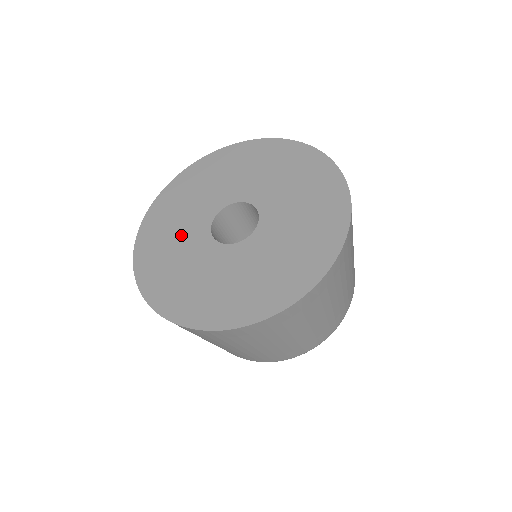
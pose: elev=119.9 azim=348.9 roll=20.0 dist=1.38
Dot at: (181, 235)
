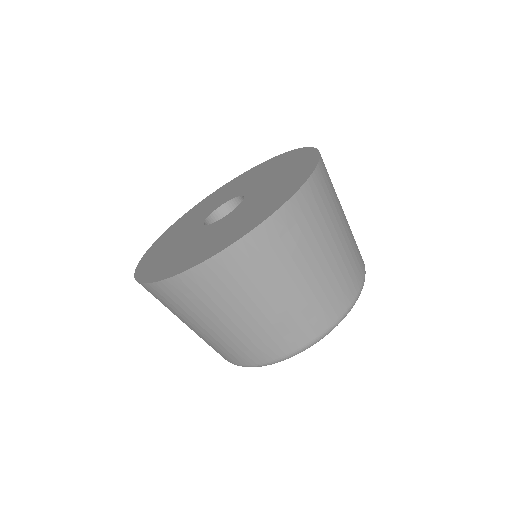
Dot at: (196, 217)
